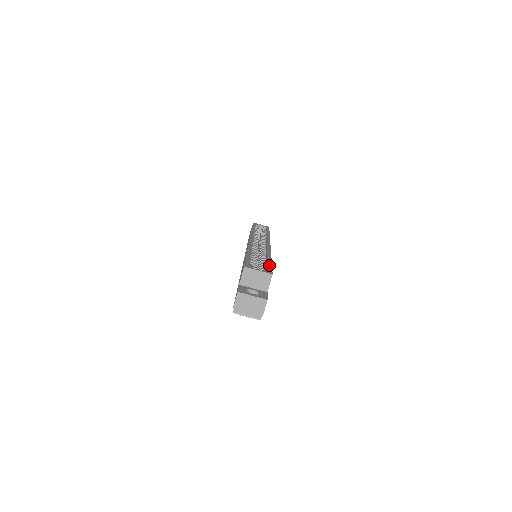
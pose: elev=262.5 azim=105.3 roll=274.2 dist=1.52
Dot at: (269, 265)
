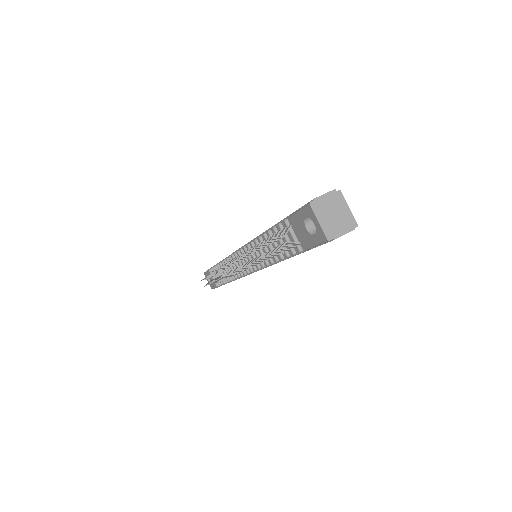
Dot at: occluded
